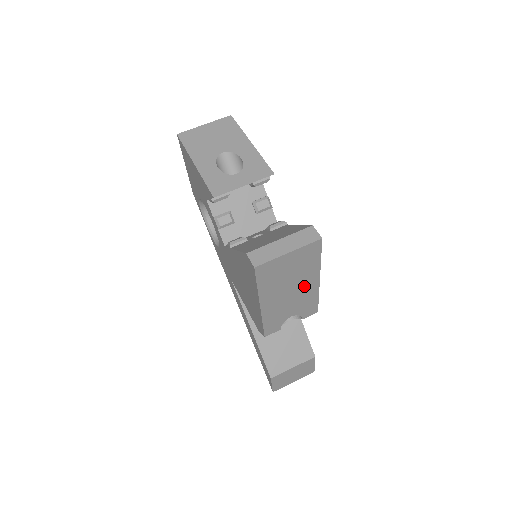
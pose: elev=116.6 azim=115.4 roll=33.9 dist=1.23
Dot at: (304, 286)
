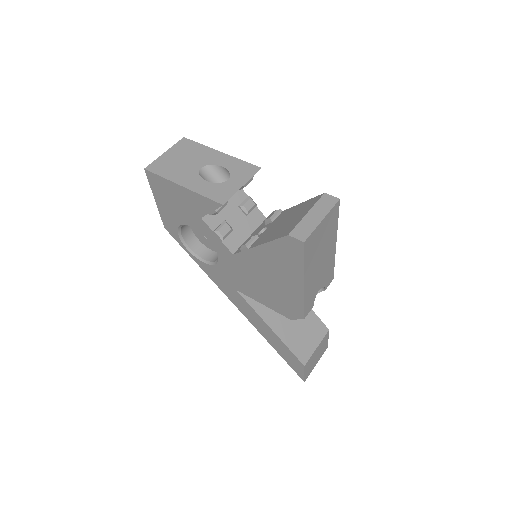
Dot at: (328, 253)
